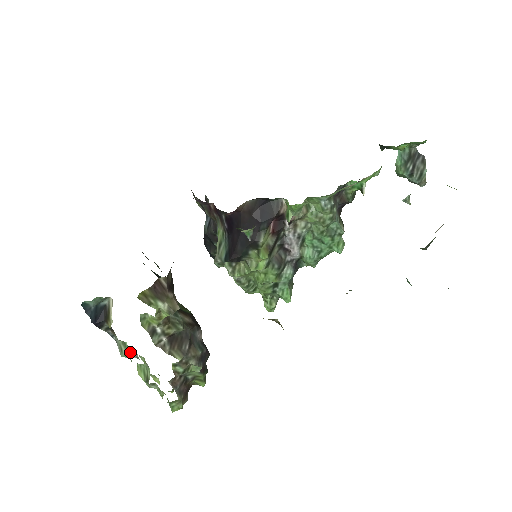
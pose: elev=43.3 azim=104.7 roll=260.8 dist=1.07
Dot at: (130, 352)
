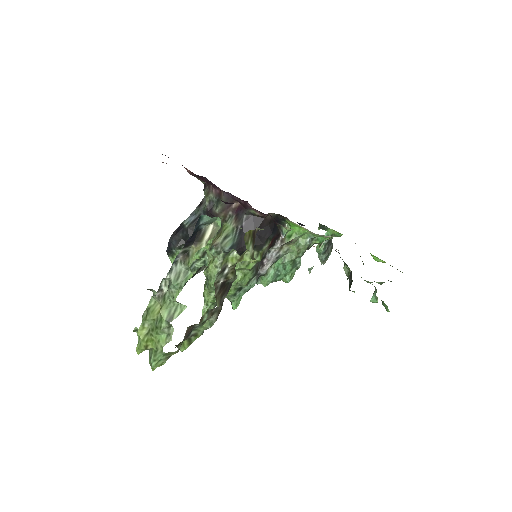
Dot at: (159, 288)
